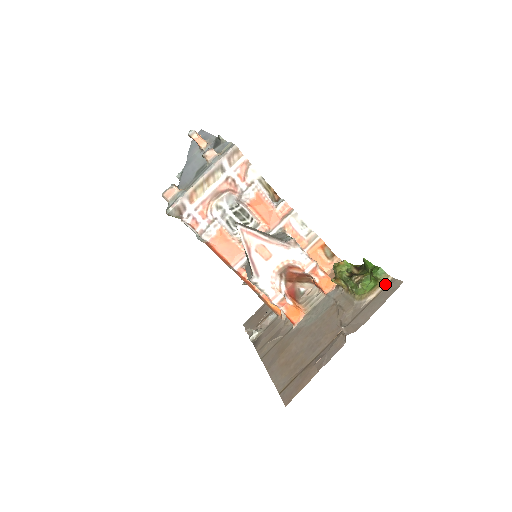
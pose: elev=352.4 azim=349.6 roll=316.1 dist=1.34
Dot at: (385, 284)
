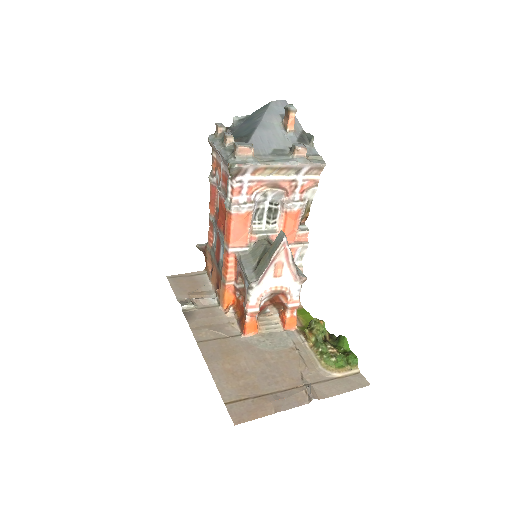
Dot at: (352, 372)
